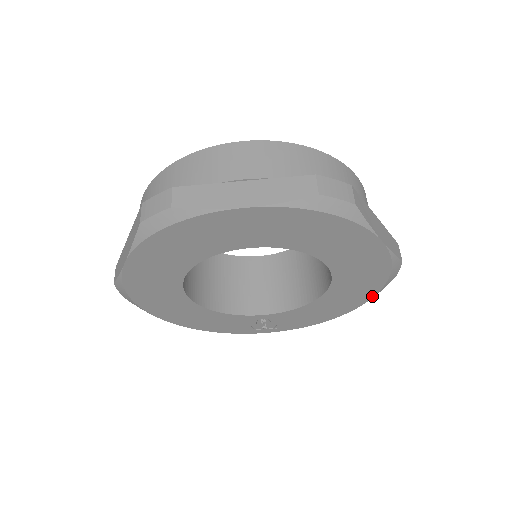
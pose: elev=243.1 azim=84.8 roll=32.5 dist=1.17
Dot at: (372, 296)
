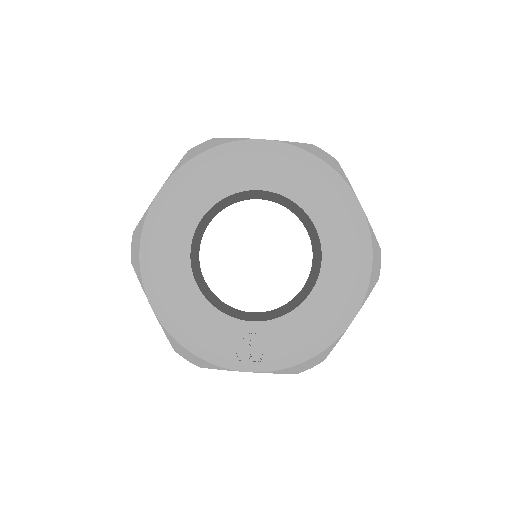
Dot at: (360, 303)
